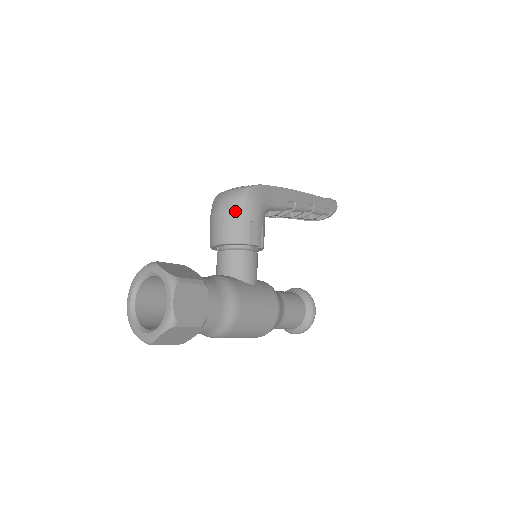
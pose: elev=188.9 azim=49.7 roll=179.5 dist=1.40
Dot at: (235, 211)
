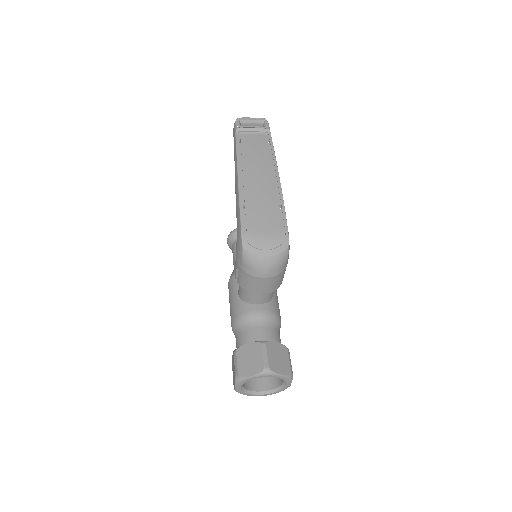
Dot at: (281, 274)
